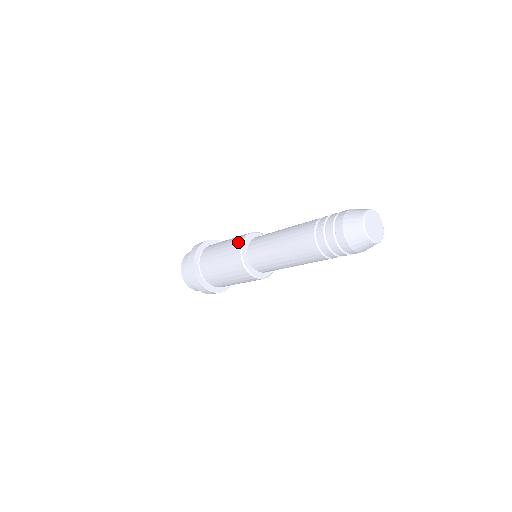
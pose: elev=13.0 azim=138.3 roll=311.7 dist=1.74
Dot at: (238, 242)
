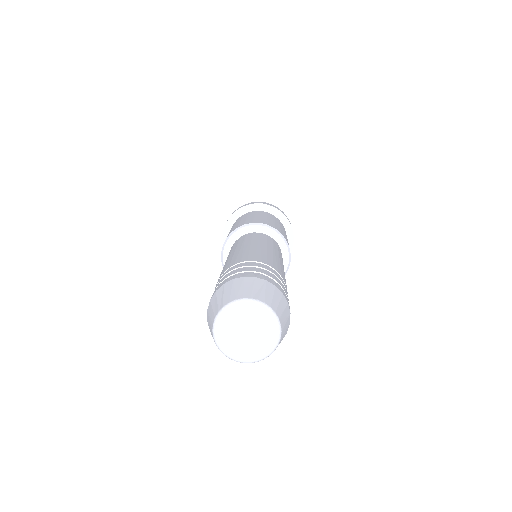
Dot at: (240, 225)
